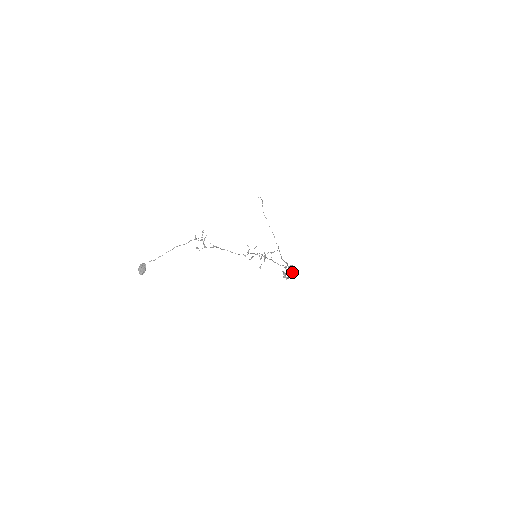
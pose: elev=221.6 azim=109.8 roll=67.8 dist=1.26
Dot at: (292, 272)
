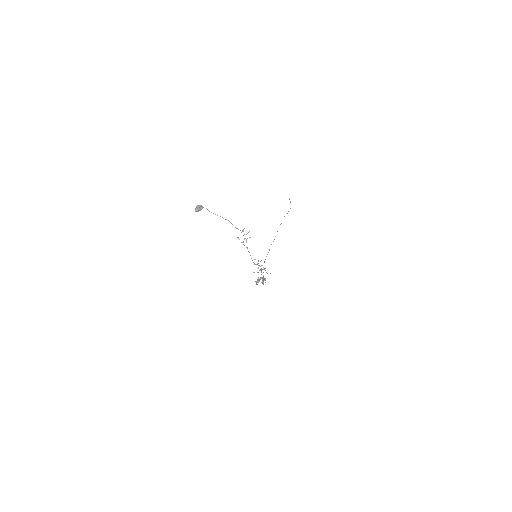
Dot at: (263, 284)
